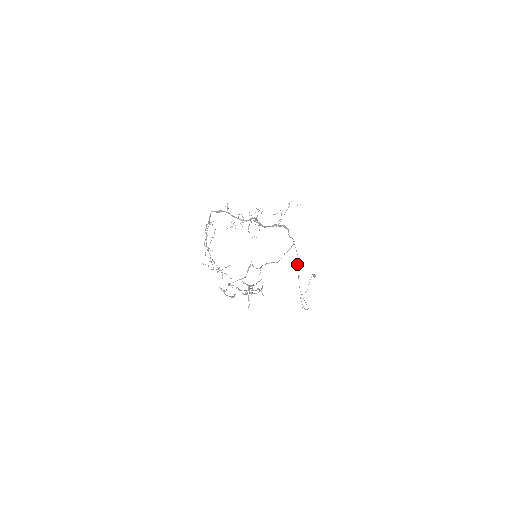
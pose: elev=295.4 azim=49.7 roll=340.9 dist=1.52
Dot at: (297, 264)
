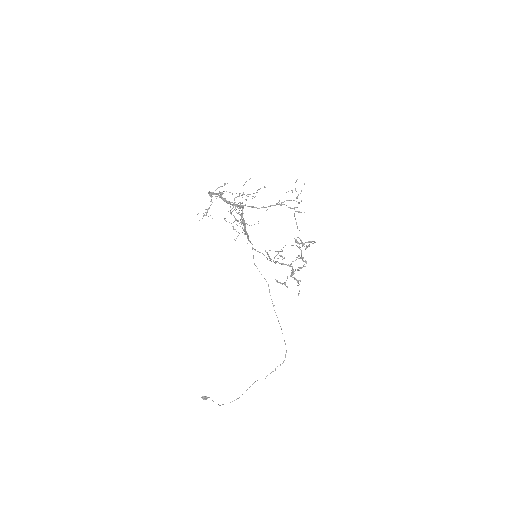
Dot at: occluded
